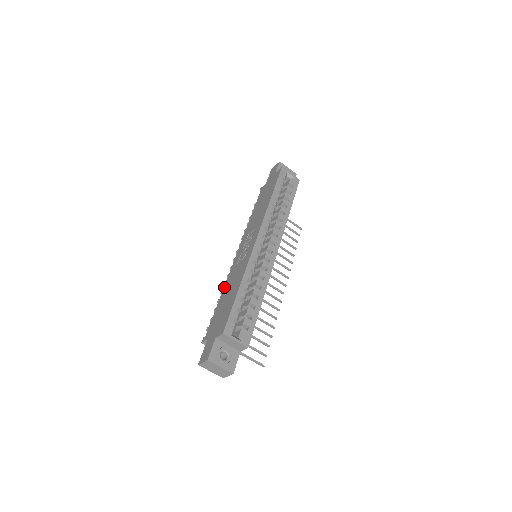
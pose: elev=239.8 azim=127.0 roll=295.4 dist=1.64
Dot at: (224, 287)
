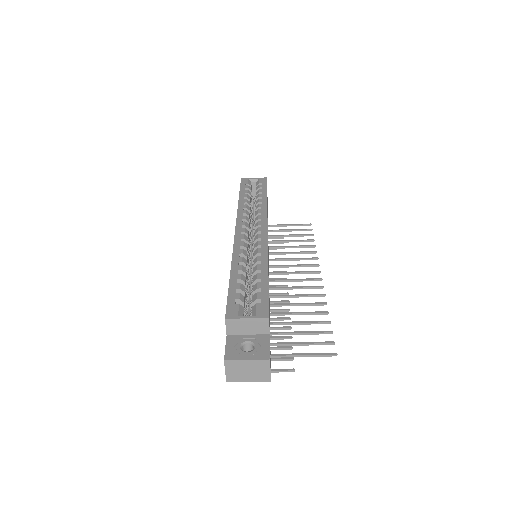
Dot at: occluded
